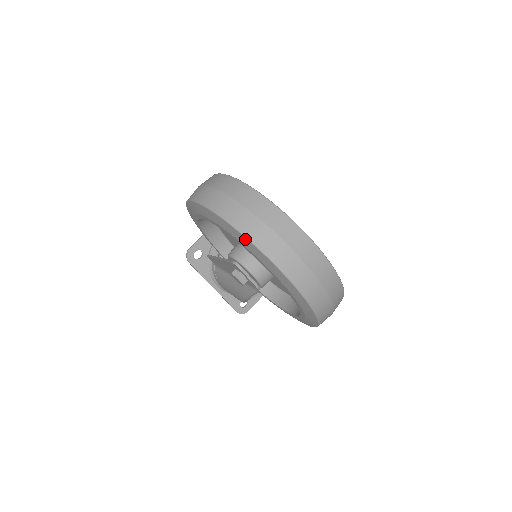
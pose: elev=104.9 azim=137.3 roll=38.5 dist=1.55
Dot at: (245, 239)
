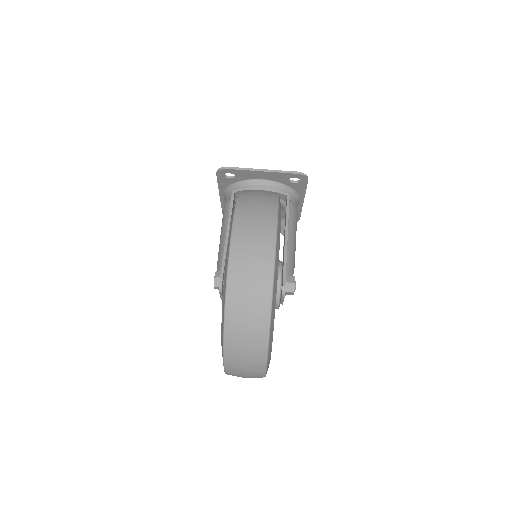
Dot at: (223, 336)
